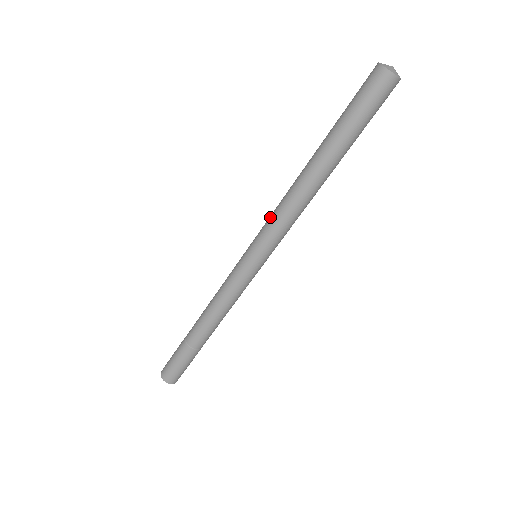
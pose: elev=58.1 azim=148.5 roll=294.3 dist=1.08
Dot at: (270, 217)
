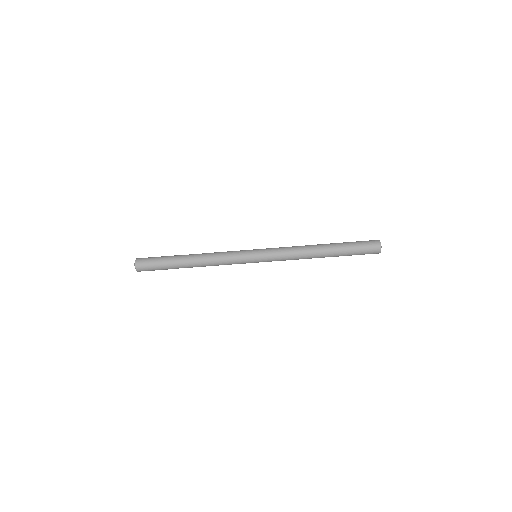
Dot at: occluded
